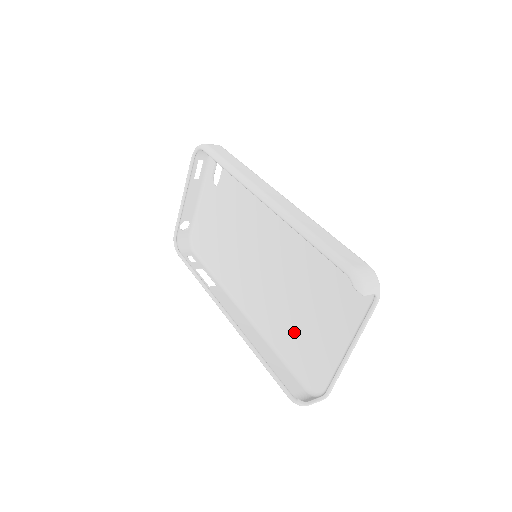
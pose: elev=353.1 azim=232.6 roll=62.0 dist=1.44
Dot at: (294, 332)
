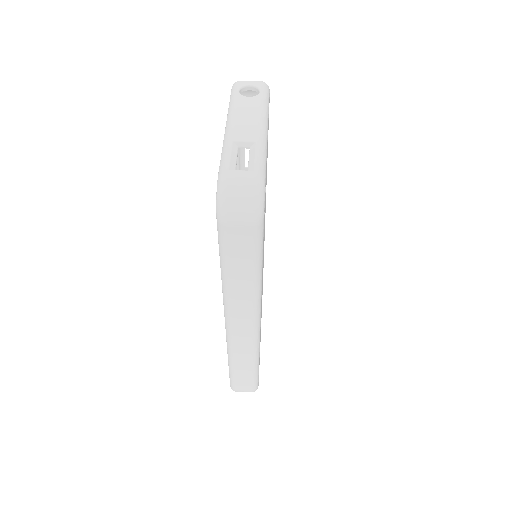
Dot at: occluded
